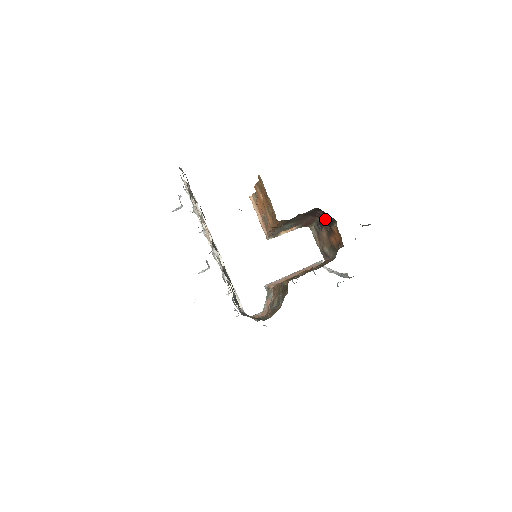
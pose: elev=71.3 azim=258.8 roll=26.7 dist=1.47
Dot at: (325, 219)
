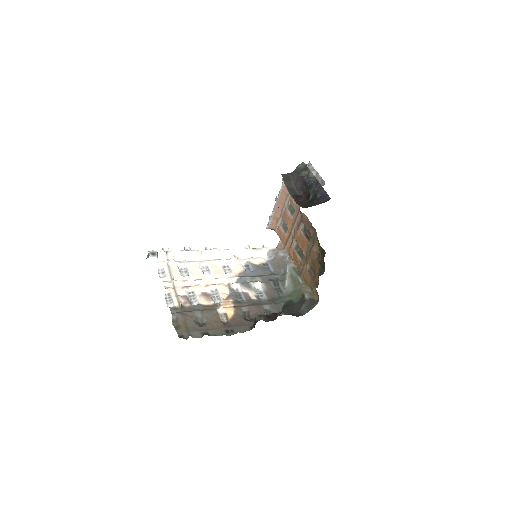
Dot at: occluded
